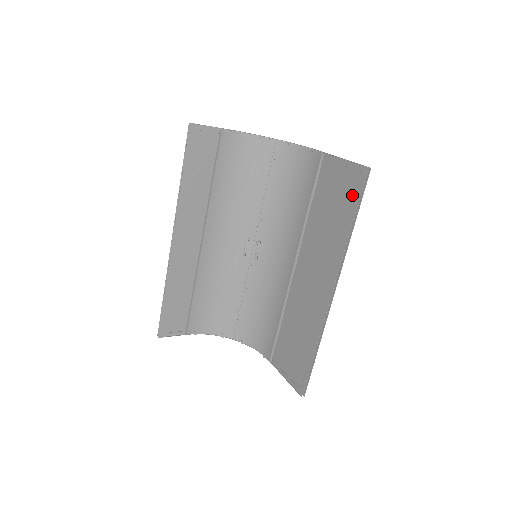
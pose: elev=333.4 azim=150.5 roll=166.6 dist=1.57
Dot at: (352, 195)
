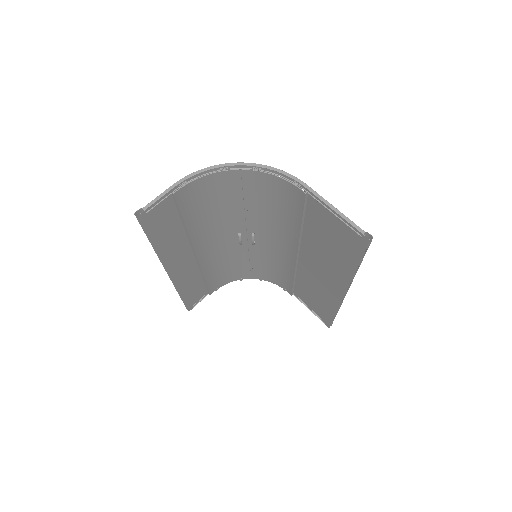
Dot at: (353, 247)
